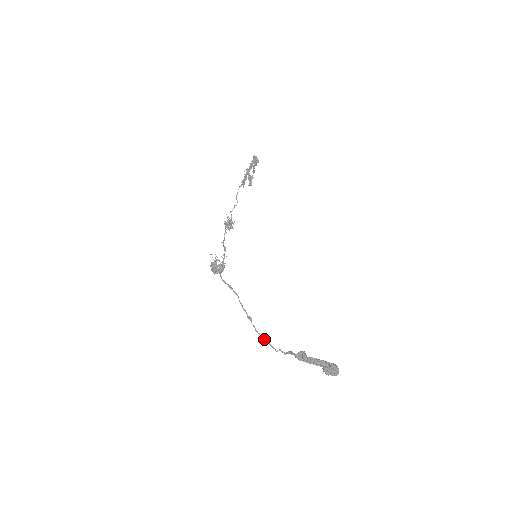
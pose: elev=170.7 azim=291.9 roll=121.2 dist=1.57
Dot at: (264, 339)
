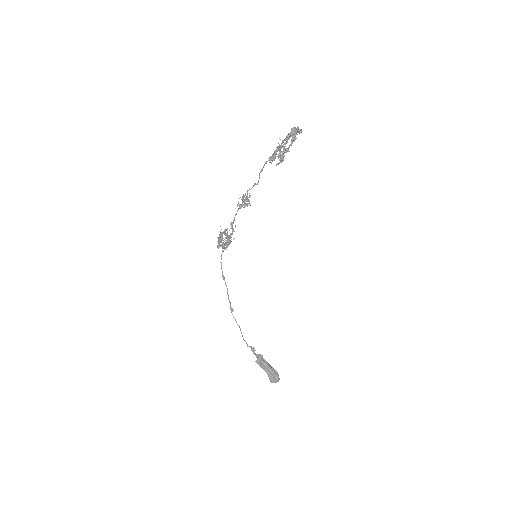
Dot at: (239, 327)
